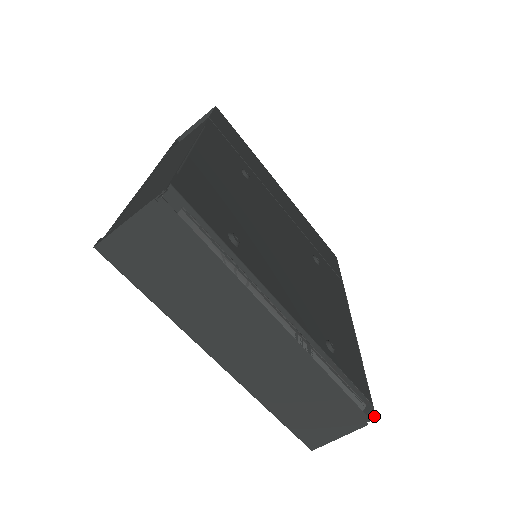
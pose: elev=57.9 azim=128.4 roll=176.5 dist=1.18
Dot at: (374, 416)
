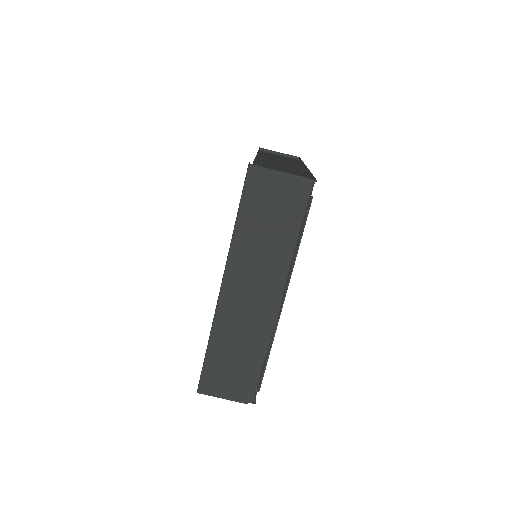
Dot at: (255, 402)
